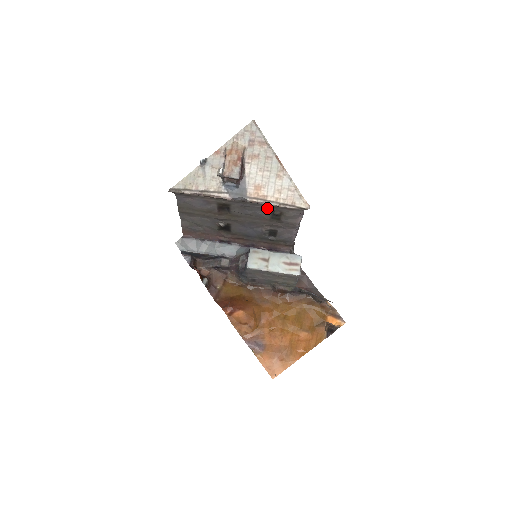
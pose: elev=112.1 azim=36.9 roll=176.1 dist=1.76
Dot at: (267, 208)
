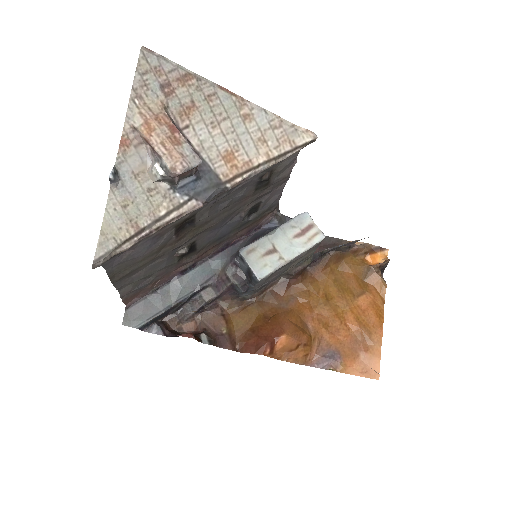
Dot at: (252, 179)
